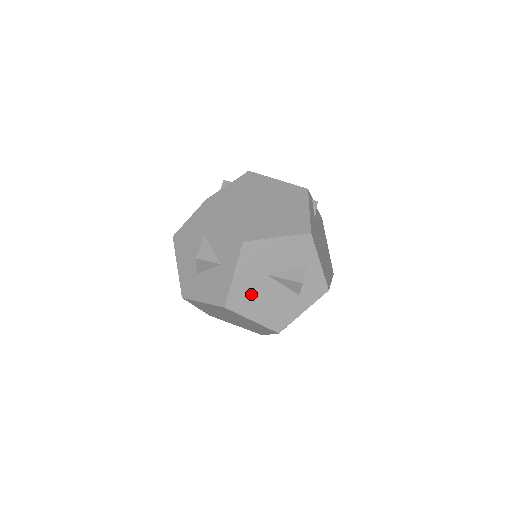
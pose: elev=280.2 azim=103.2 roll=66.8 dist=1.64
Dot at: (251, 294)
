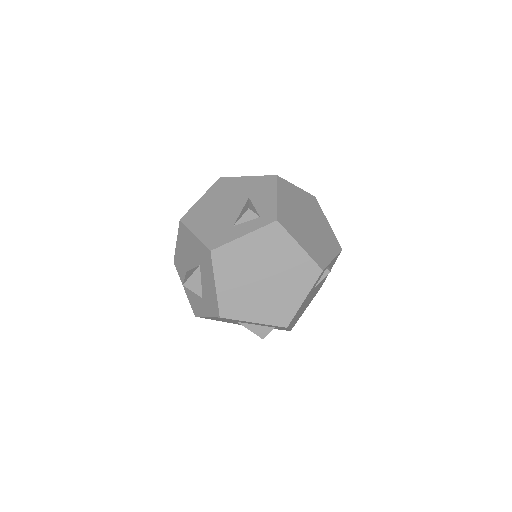
Dot at: occluded
